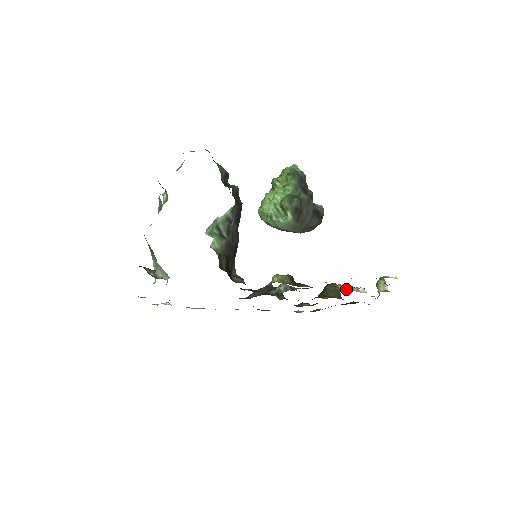
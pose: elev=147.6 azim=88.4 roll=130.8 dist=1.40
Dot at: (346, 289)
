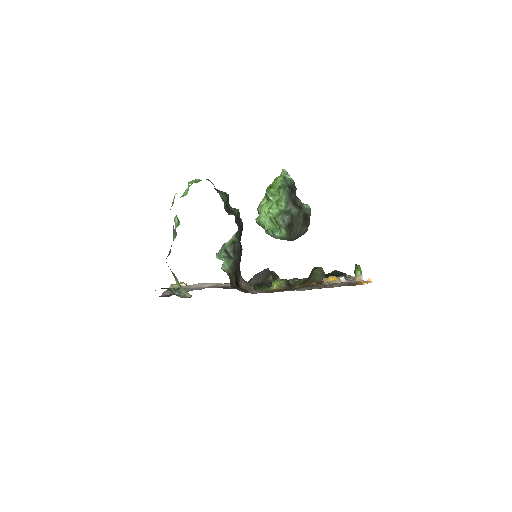
Dot at: (330, 283)
